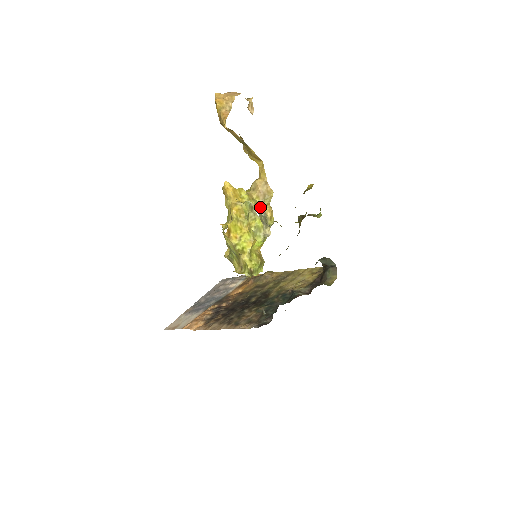
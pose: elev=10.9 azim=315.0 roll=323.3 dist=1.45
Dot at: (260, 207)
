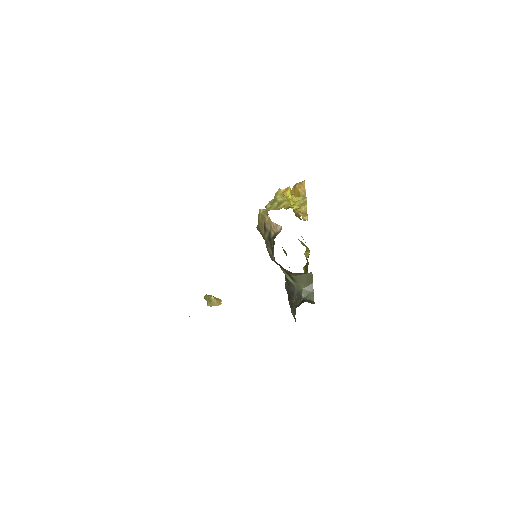
Dot at: occluded
